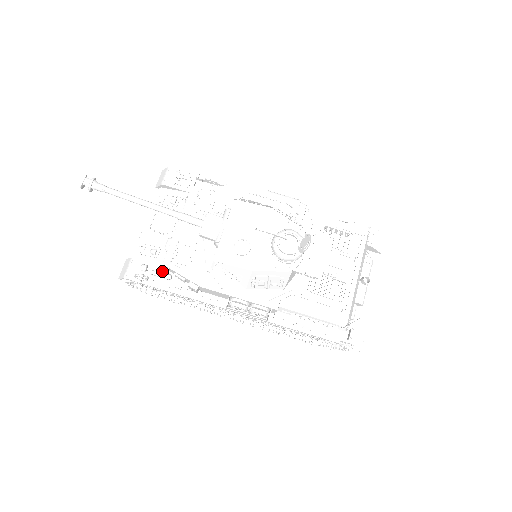
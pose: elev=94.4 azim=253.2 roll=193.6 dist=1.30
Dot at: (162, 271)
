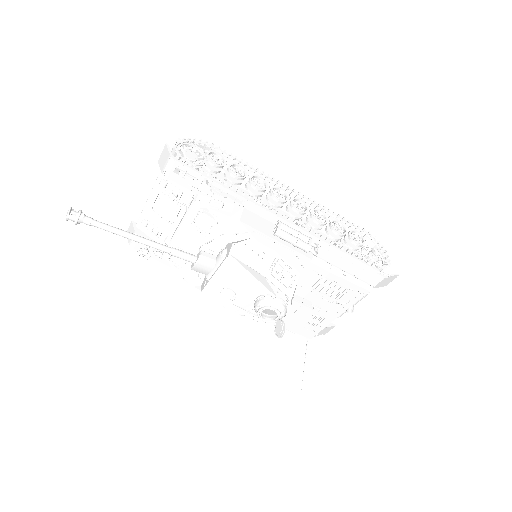
Dot at: occluded
